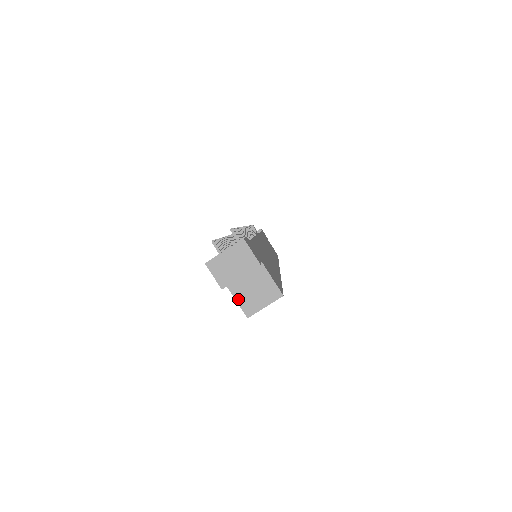
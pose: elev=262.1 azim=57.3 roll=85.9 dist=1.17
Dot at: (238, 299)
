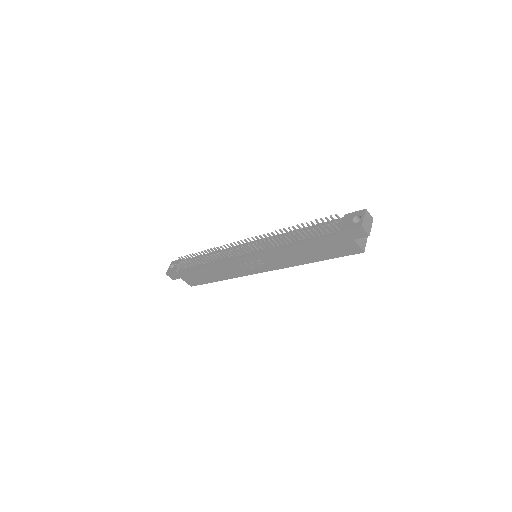
Dot at: (359, 245)
